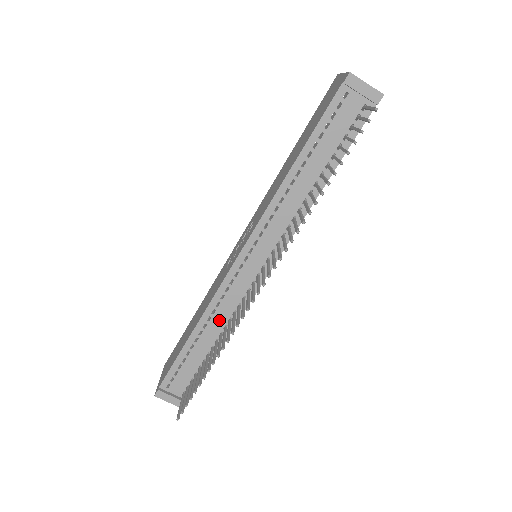
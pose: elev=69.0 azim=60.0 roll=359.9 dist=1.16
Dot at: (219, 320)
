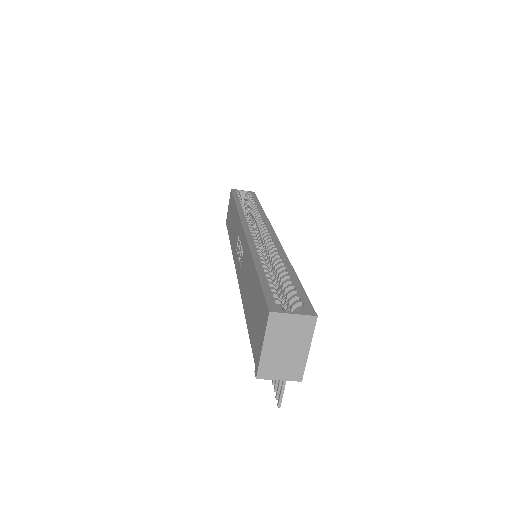
Dot at: occluded
